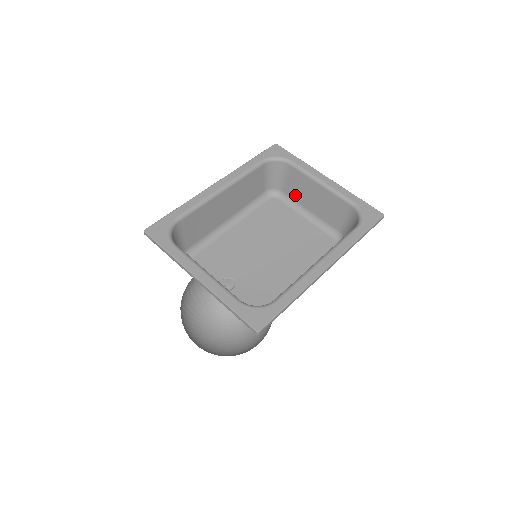
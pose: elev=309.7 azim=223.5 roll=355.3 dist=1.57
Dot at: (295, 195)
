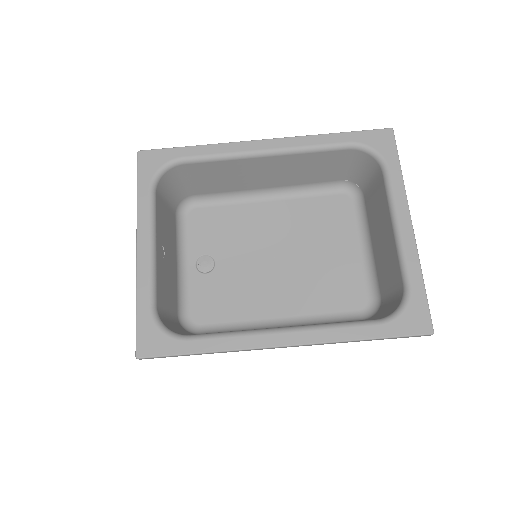
Dot at: (370, 212)
